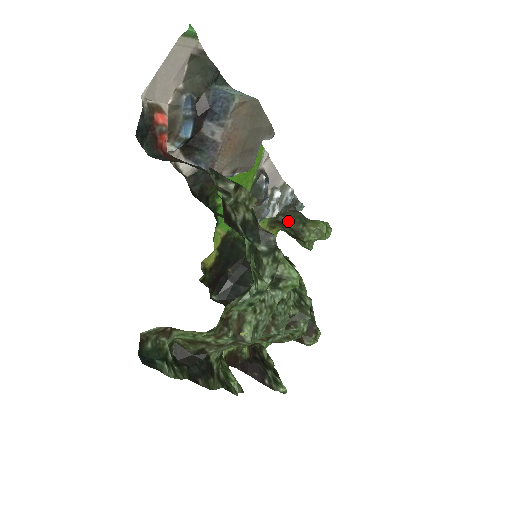
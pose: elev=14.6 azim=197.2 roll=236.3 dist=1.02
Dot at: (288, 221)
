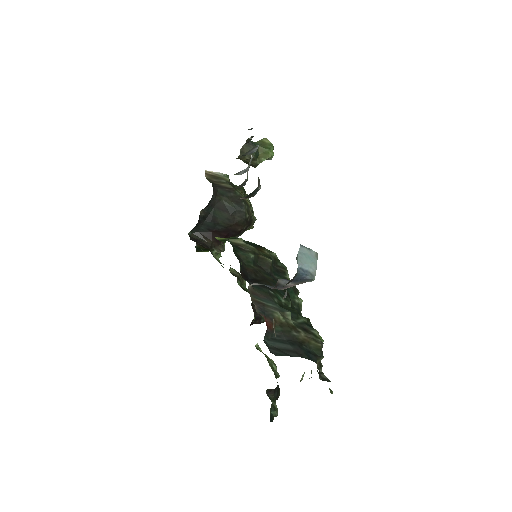
Dot at: (246, 159)
